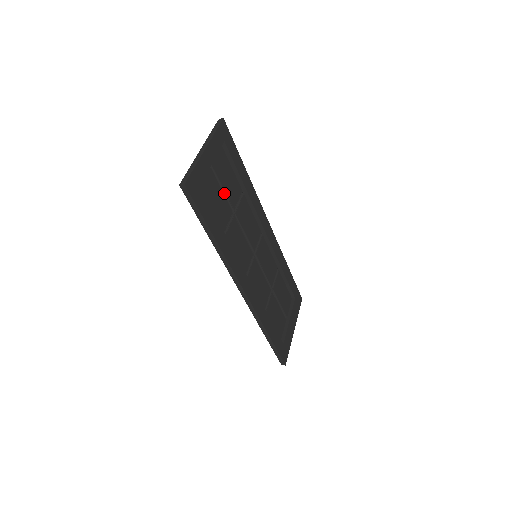
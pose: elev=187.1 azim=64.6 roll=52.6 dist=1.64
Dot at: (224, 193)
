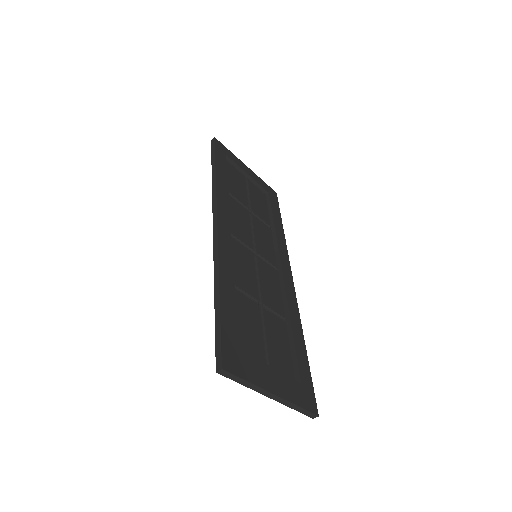
Dot at: (249, 198)
